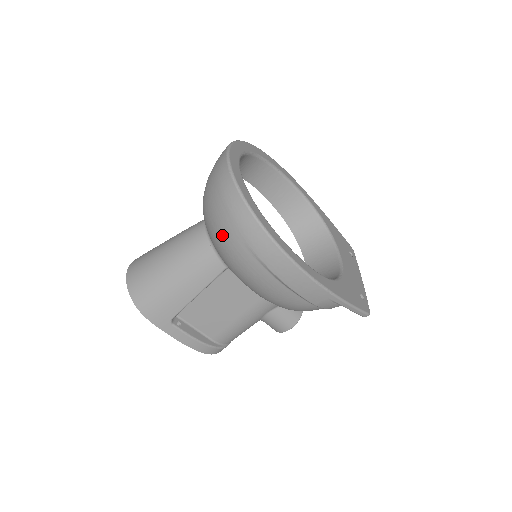
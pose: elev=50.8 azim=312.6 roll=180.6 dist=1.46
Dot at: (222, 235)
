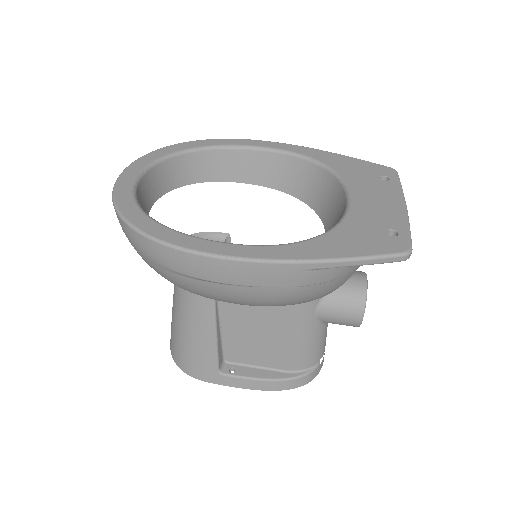
Dot at: (150, 266)
